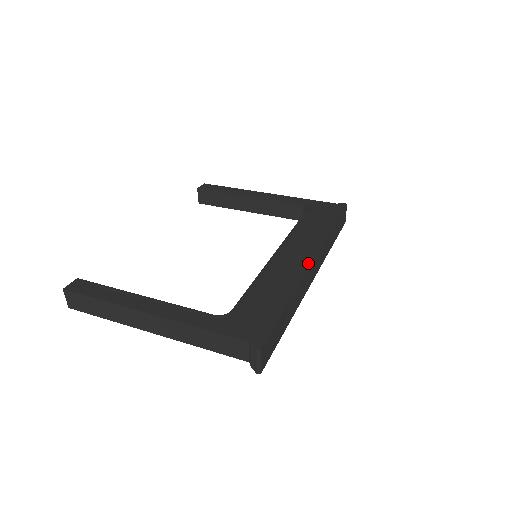
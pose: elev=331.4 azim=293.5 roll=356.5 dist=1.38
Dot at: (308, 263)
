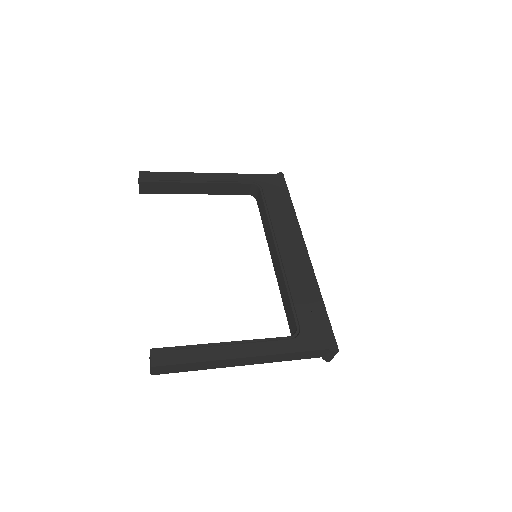
Dot at: (307, 256)
